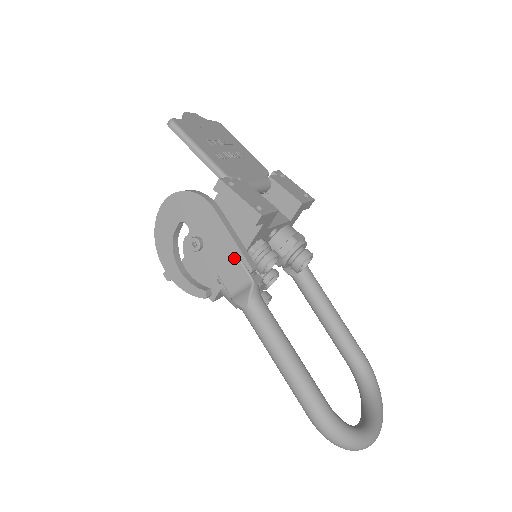
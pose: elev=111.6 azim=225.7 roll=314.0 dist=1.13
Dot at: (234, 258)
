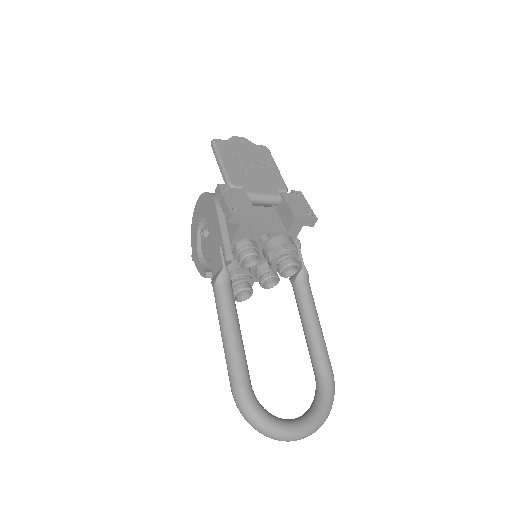
Dot at: occluded
